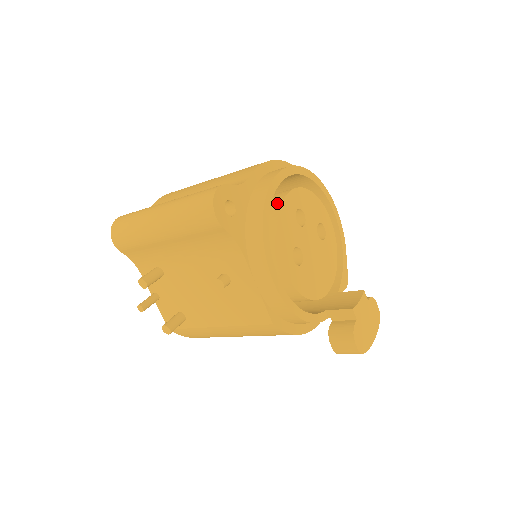
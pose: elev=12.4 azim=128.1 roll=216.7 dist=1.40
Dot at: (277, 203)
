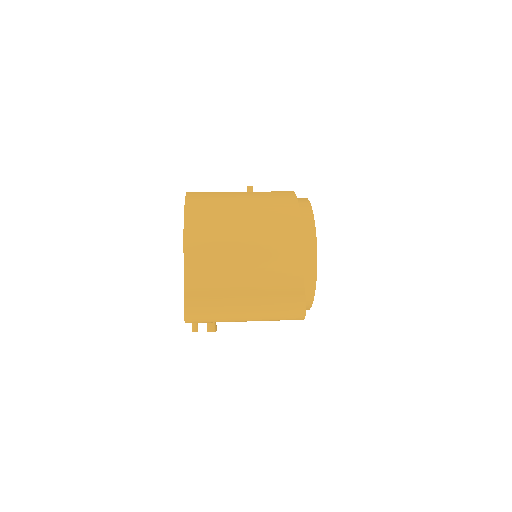
Dot at: occluded
